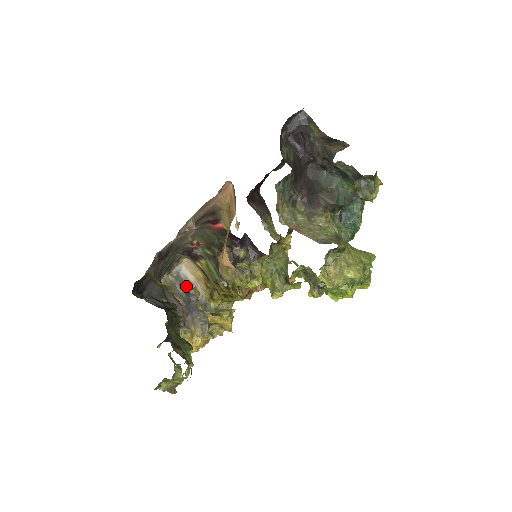
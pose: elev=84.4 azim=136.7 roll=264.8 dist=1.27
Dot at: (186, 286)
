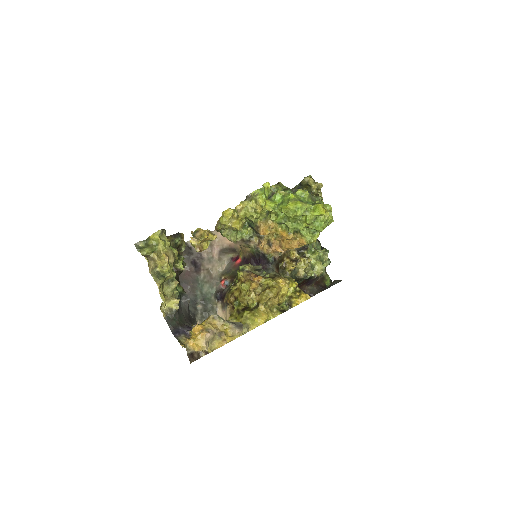
Dot at: occluded
